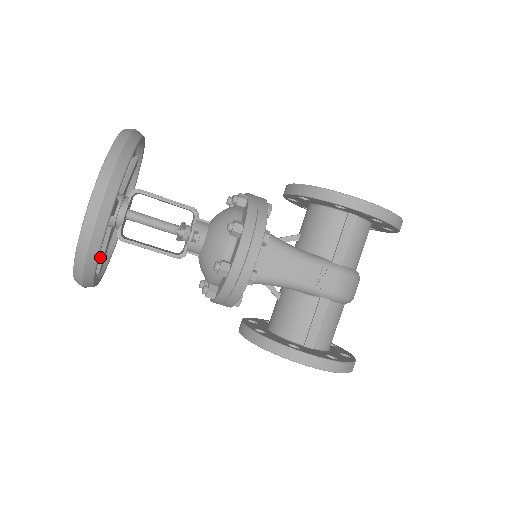
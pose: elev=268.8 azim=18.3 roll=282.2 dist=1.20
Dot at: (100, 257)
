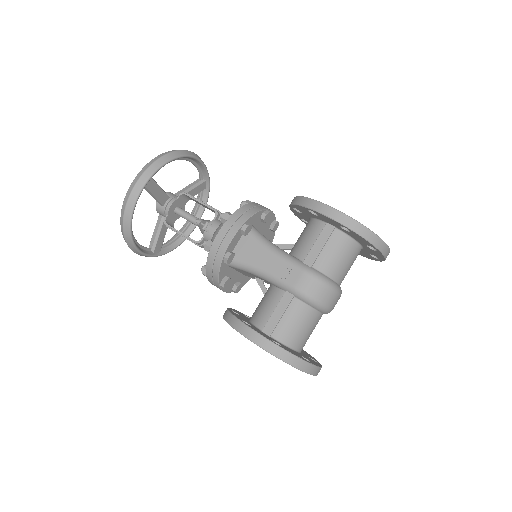
Dot at: (156, 239)
